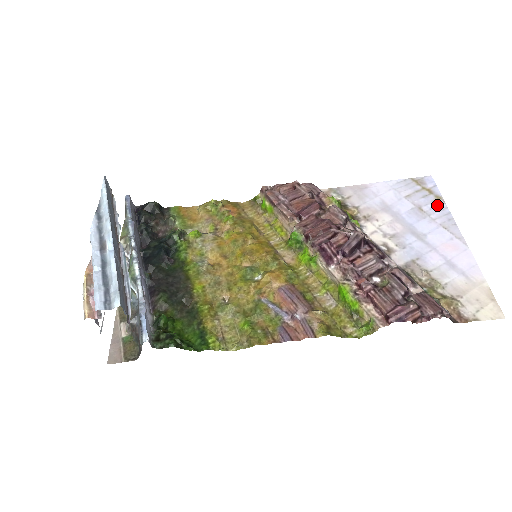
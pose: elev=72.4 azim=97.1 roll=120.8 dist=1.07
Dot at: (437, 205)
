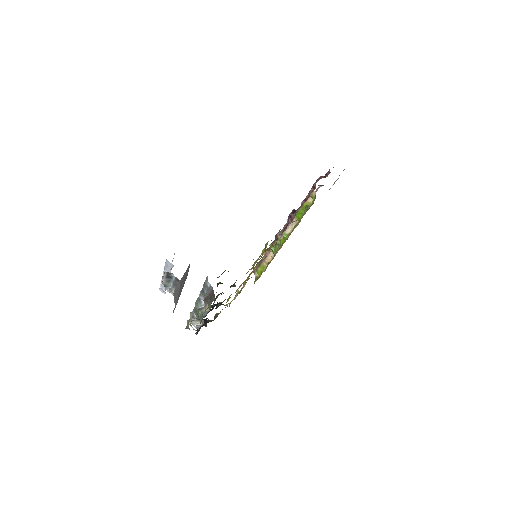
Dot at: occluded
